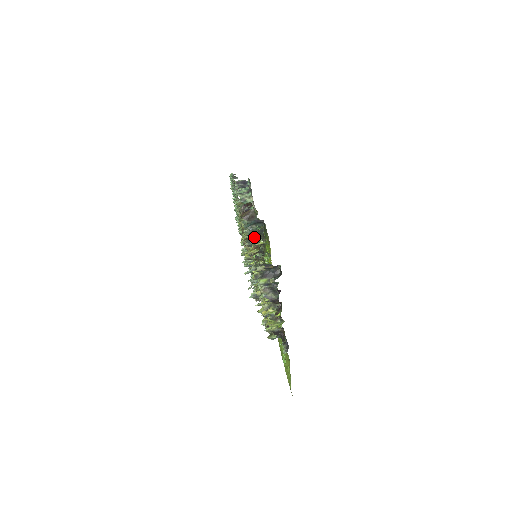
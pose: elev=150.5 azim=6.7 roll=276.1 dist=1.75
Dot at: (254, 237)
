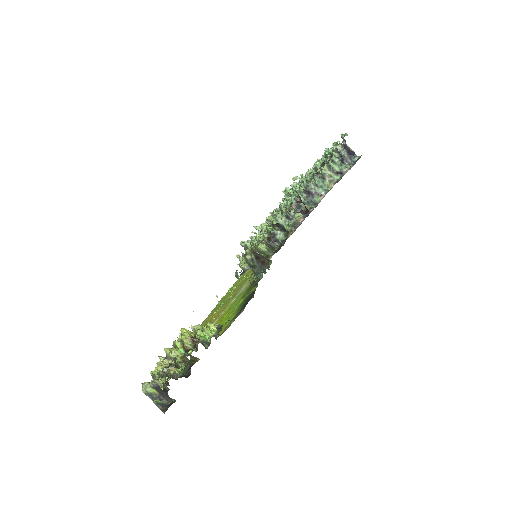
Dot at: occluded
